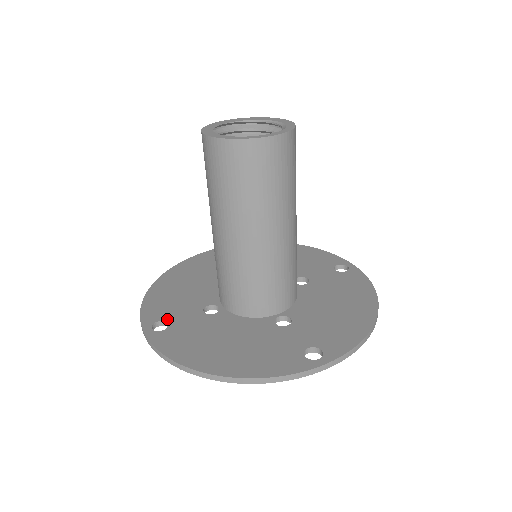
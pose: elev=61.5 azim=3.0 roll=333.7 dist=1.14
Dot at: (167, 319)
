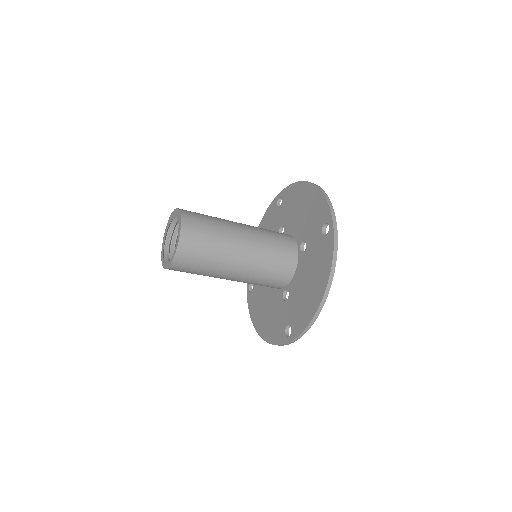
Dot at: occluded
